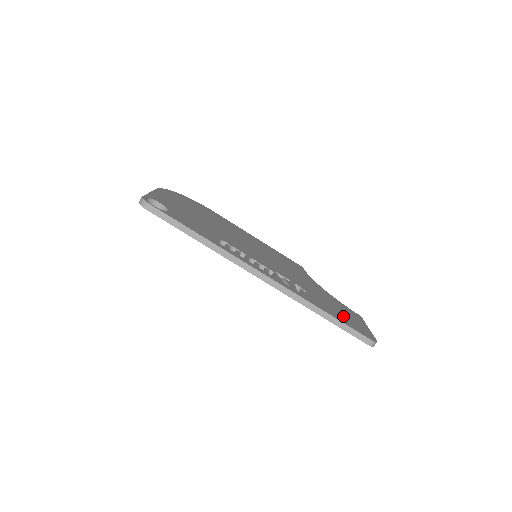
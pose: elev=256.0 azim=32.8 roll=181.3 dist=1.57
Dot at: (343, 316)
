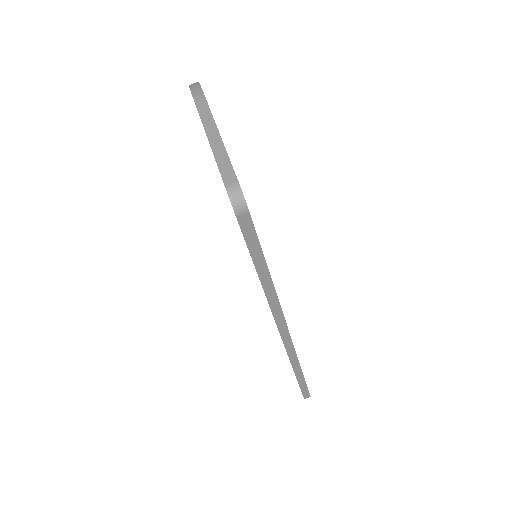
Dot at: occluded
